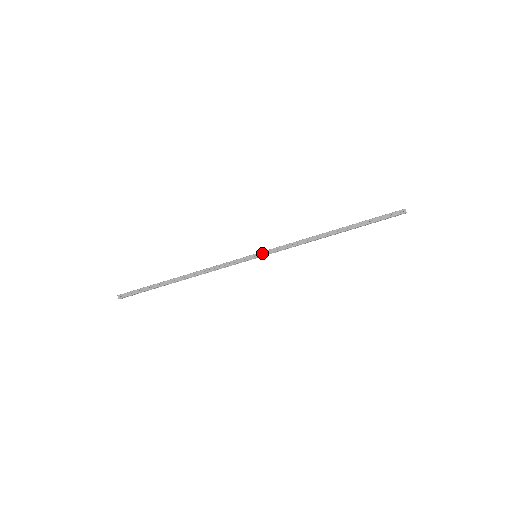
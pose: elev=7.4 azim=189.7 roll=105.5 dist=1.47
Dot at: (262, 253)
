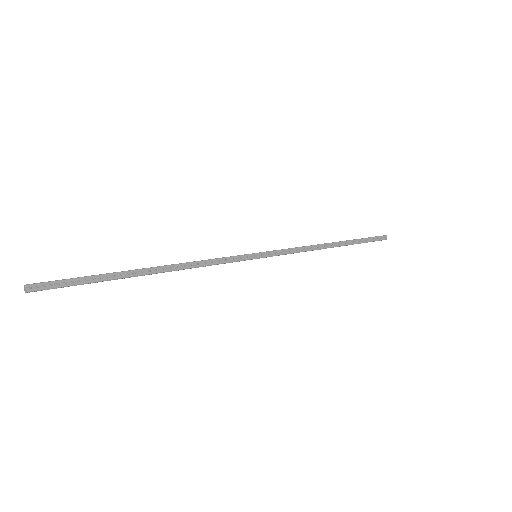
Dot at: (265, 253)
